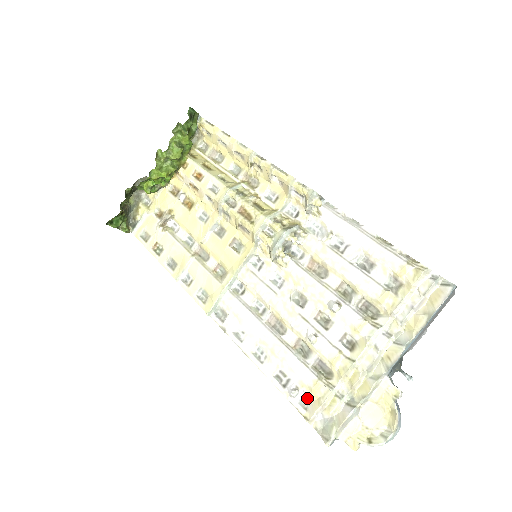
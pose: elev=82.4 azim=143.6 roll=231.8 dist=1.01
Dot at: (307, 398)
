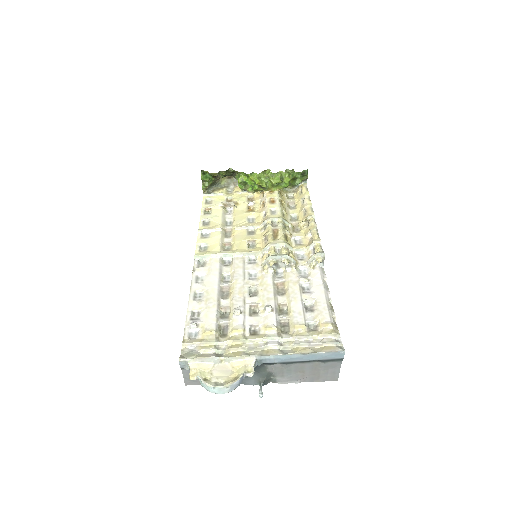
Dot at: (197, 335)
